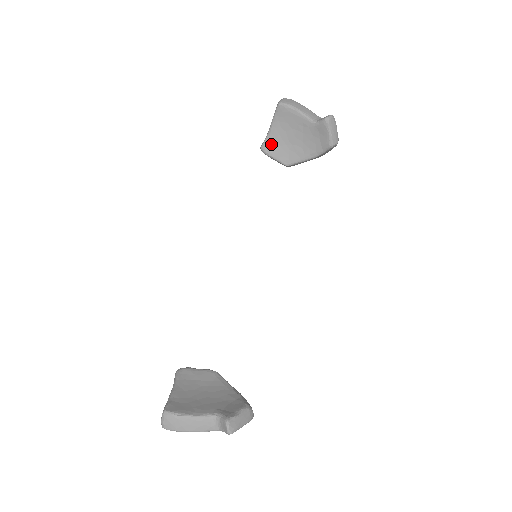
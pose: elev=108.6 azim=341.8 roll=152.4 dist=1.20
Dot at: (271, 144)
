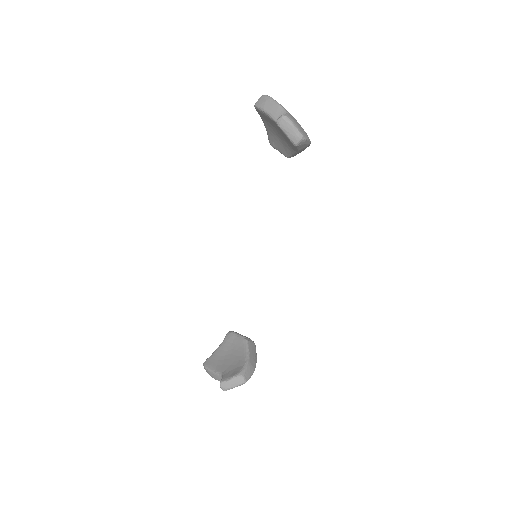
Dot at: (271, 139)
